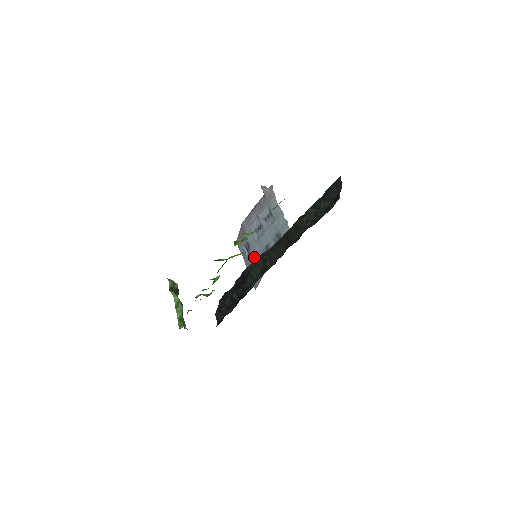
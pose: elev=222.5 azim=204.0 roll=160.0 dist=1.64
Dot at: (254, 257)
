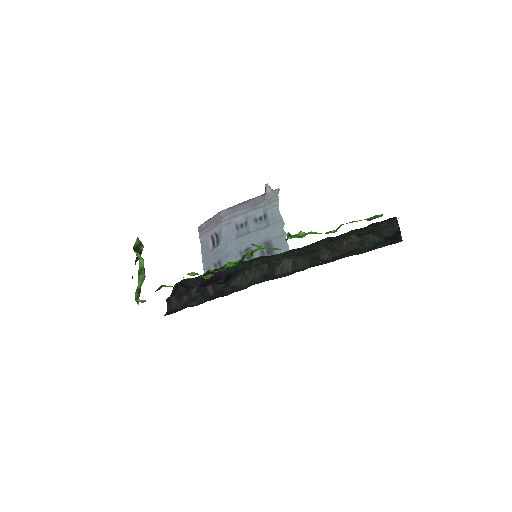
Dot at: (223, 253)
